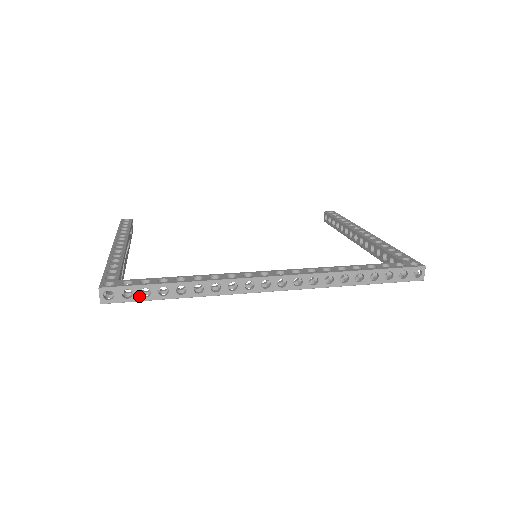
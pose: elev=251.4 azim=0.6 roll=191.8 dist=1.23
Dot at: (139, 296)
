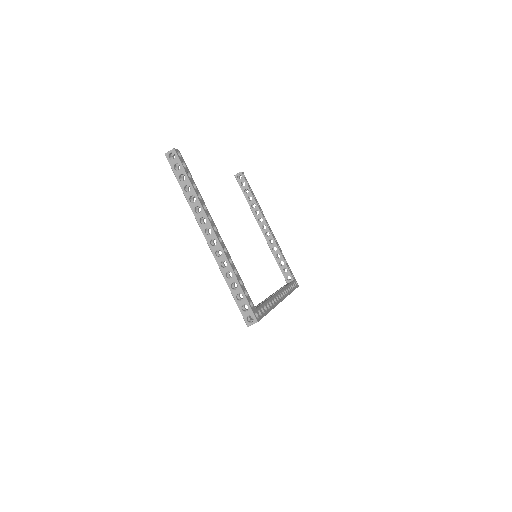
Dot at: occluded
